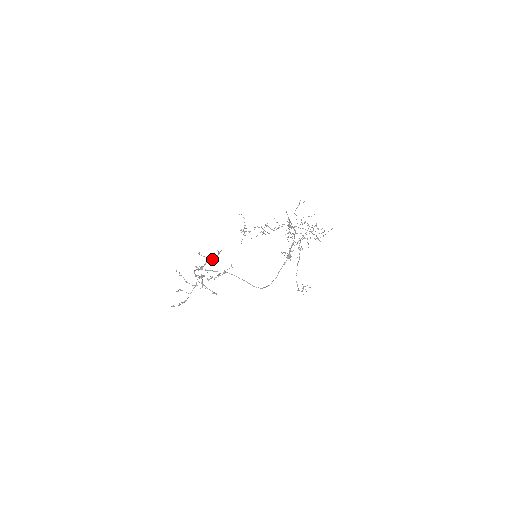
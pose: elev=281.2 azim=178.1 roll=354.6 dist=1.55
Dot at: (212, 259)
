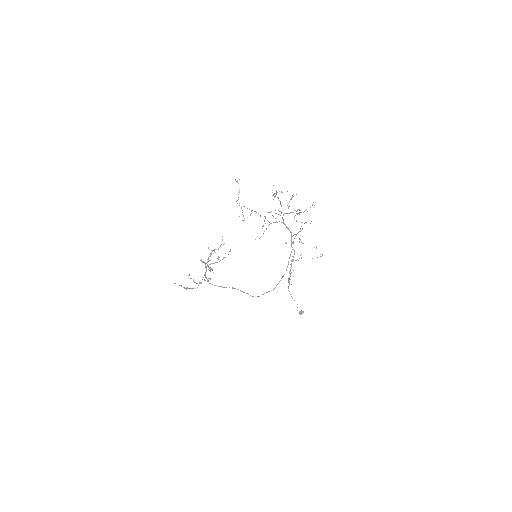
Dot at: occluded
